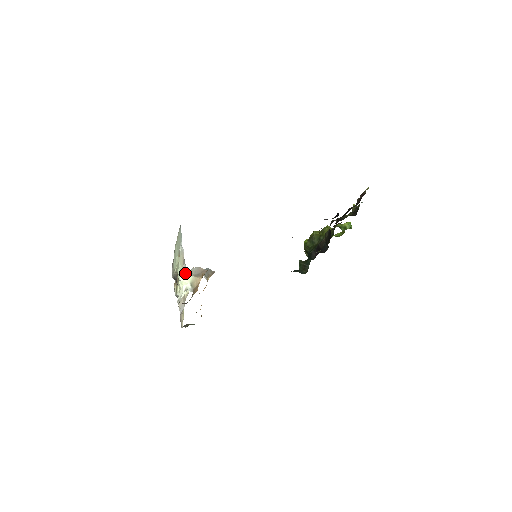
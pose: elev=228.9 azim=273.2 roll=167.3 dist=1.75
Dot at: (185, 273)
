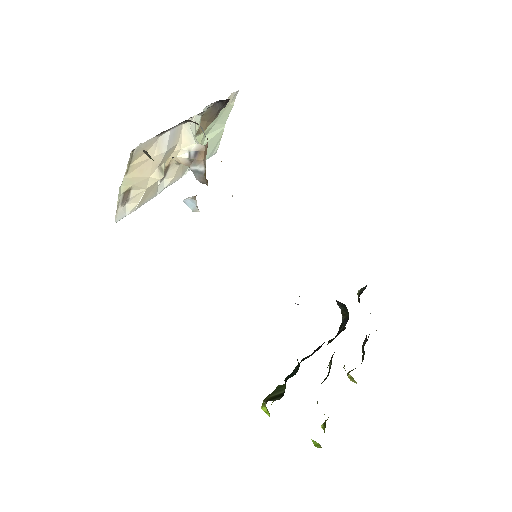
Dot at: occluded
